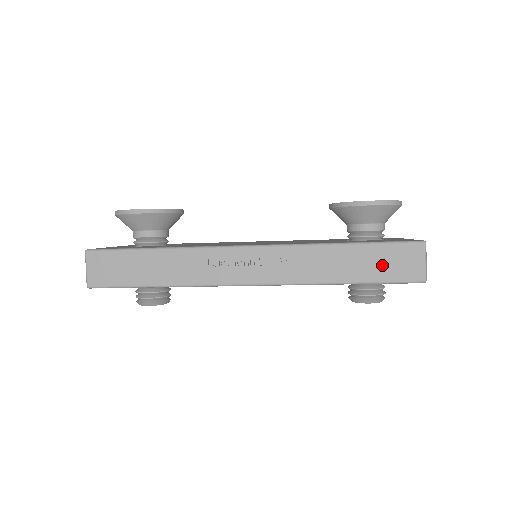
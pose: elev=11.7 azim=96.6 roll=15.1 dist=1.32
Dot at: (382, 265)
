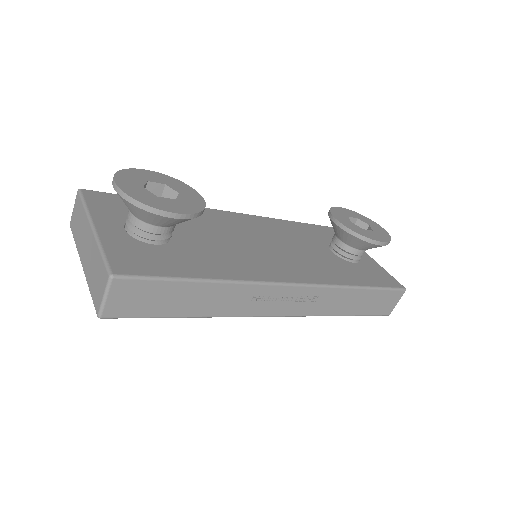
Dot at: (374, 304)
